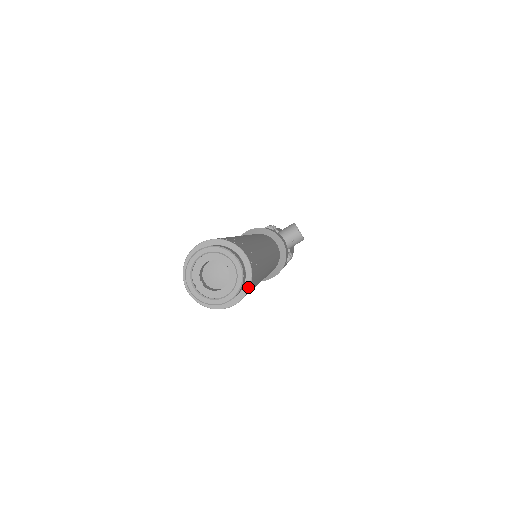
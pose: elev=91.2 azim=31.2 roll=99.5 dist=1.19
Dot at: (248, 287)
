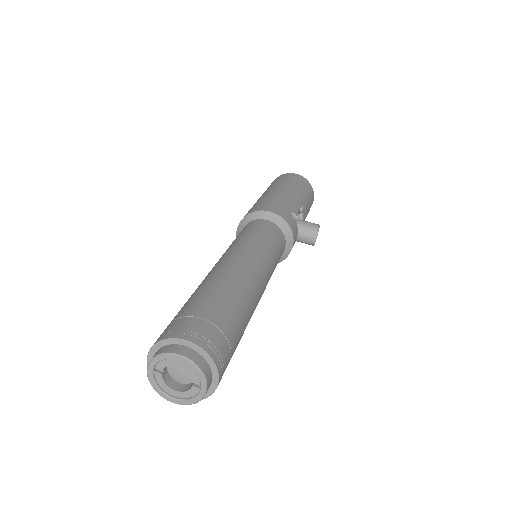
Dot at: occluded
